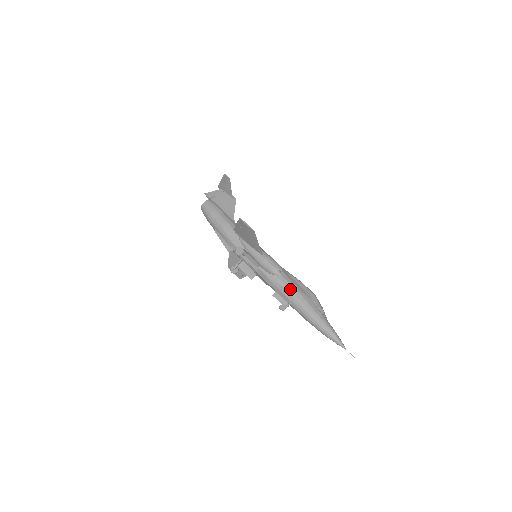
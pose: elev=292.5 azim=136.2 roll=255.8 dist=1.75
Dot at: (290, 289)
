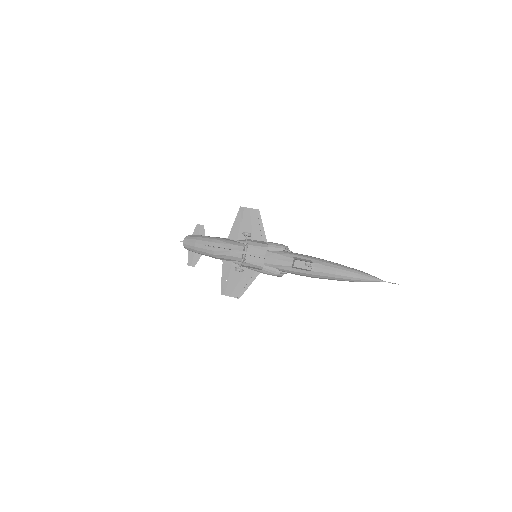
Dot at: (306, 255)
